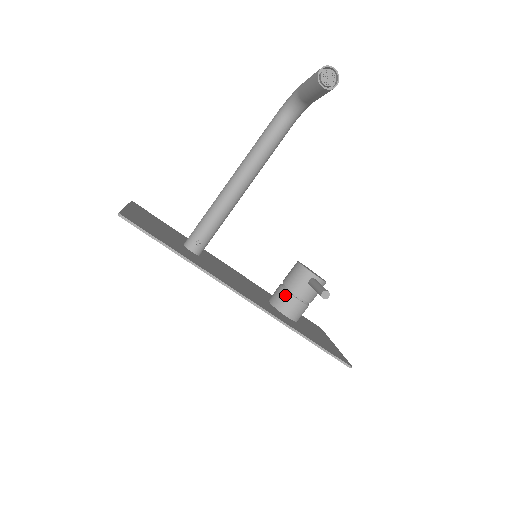
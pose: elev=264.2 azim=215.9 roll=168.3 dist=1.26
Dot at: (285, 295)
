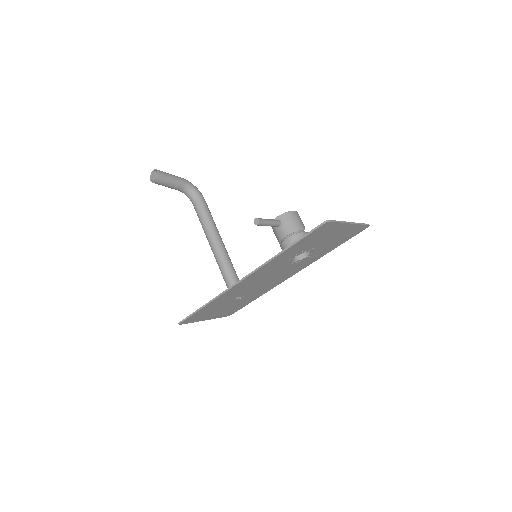
Dot at: (281, 248)
